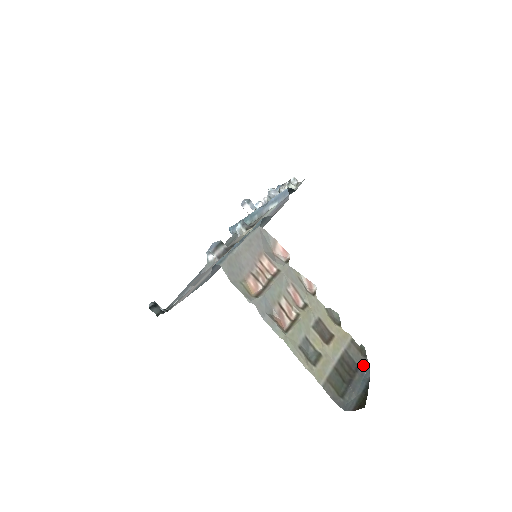
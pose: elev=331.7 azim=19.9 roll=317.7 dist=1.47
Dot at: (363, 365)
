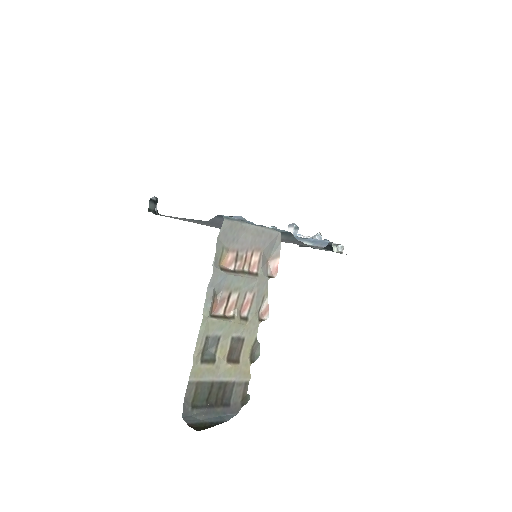
Dot at: (233, 408)
